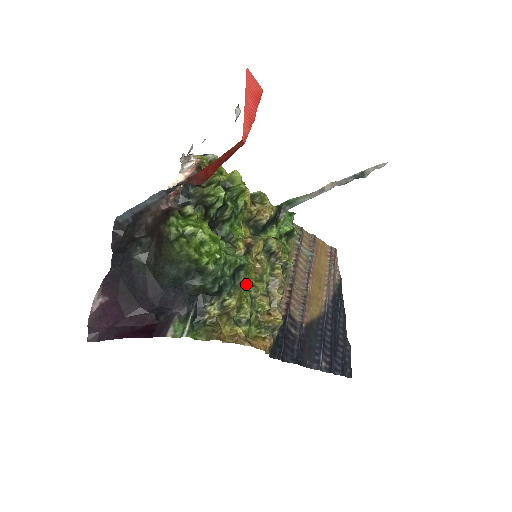
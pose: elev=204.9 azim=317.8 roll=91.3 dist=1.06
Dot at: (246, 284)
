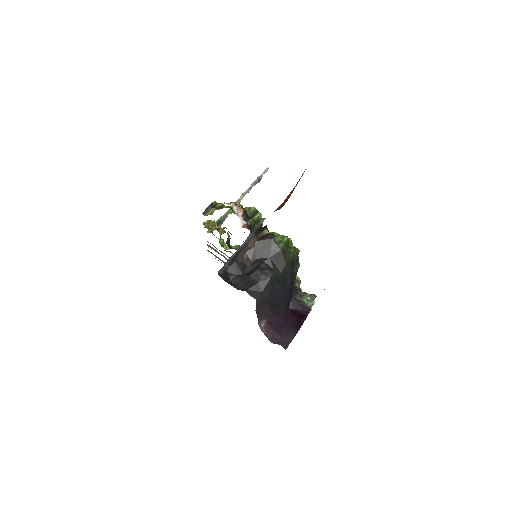
Dot at: occluded
